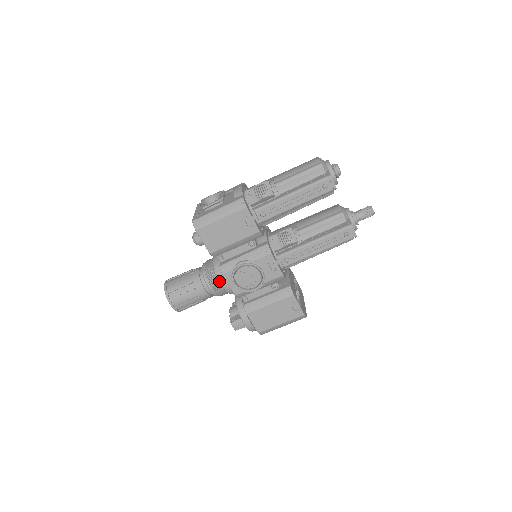
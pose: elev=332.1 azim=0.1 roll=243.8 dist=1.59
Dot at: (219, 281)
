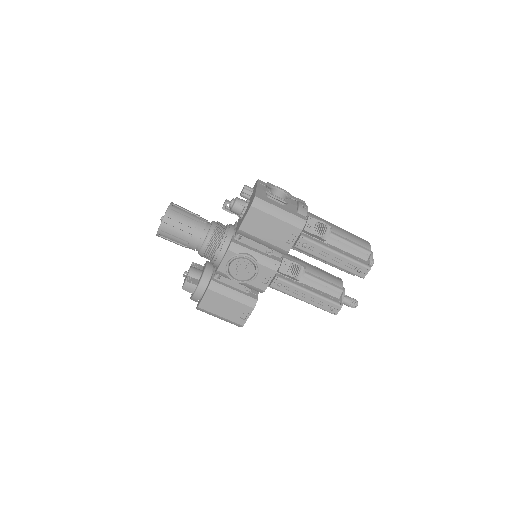
Dot at: (217, 249)
